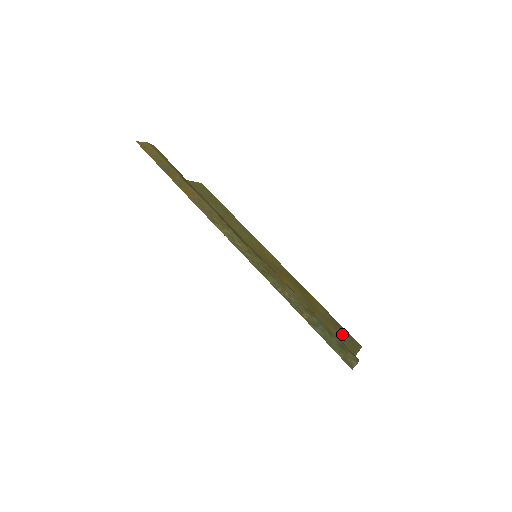
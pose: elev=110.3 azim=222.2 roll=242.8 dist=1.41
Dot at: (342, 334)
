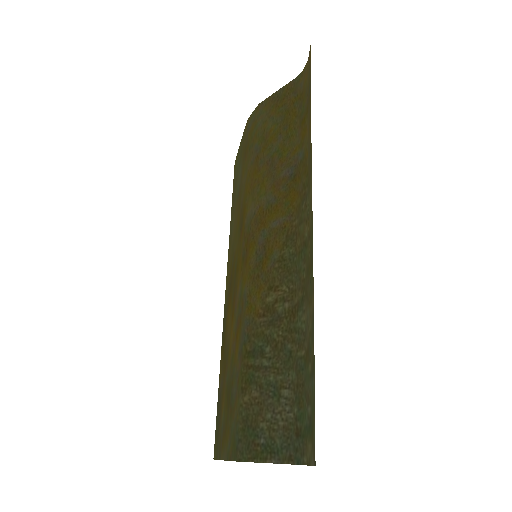
Dot at: (220, 423)
